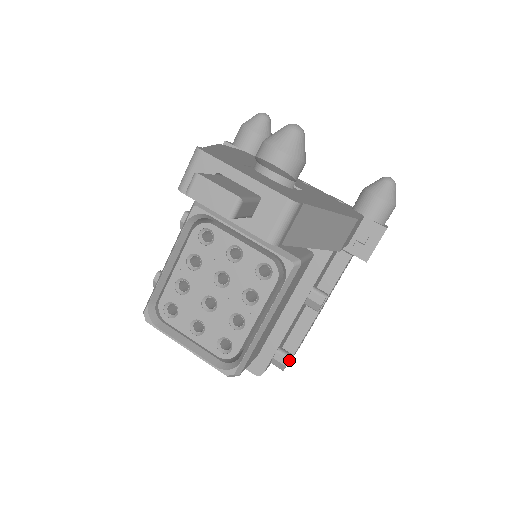
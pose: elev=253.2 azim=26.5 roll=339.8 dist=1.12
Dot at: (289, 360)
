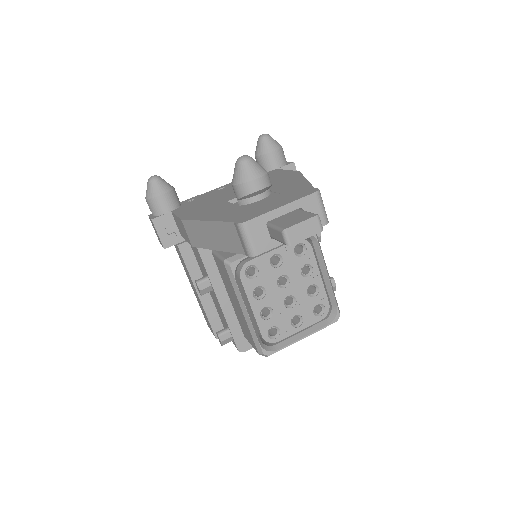
Dot at: occluded
